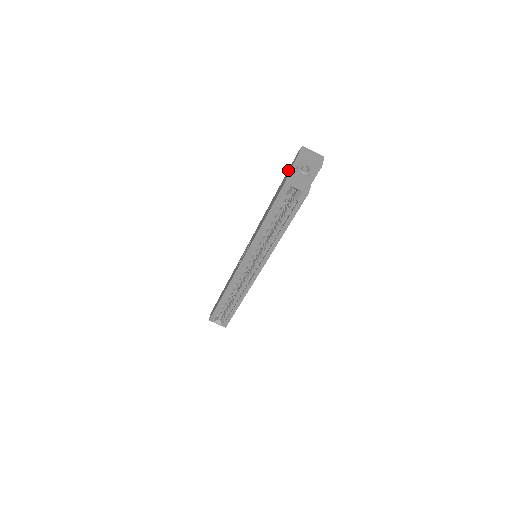
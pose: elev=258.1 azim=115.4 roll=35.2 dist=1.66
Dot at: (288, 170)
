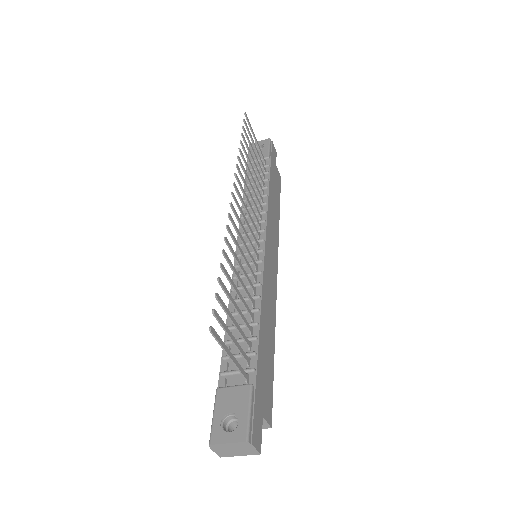
Dot at: occluded
